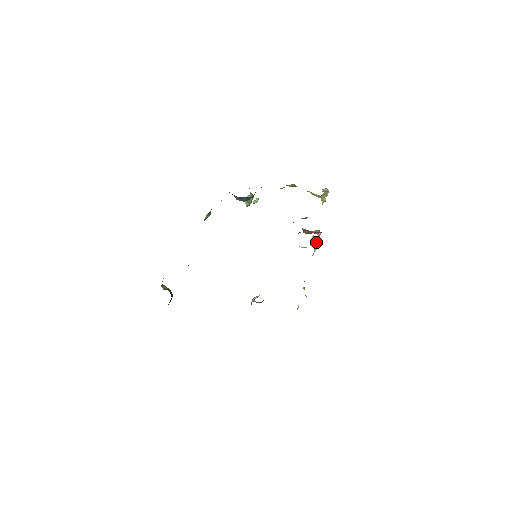
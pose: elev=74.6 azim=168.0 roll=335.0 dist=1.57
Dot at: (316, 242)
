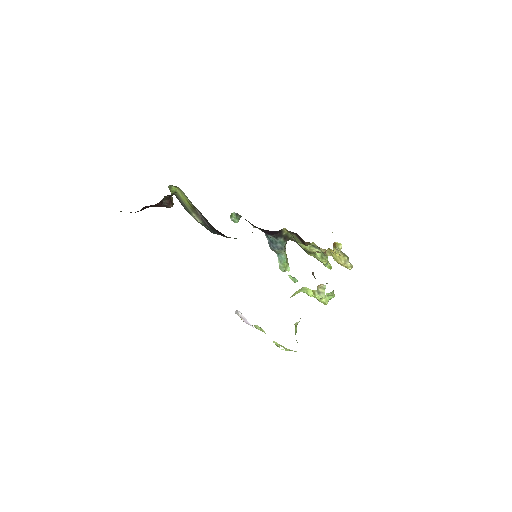
Dot at: (323, 288)
